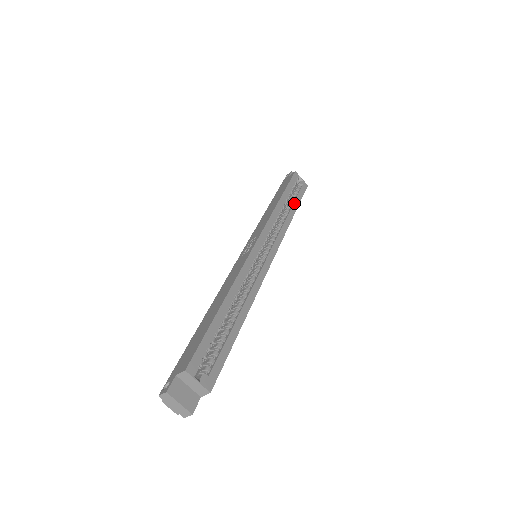
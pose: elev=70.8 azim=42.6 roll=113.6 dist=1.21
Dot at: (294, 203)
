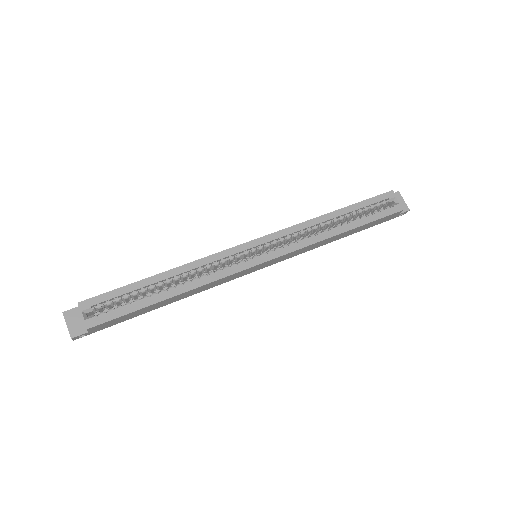
Dot at: (355, 222)
